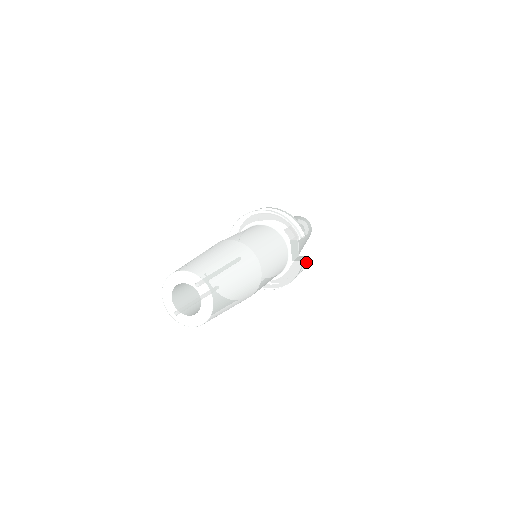
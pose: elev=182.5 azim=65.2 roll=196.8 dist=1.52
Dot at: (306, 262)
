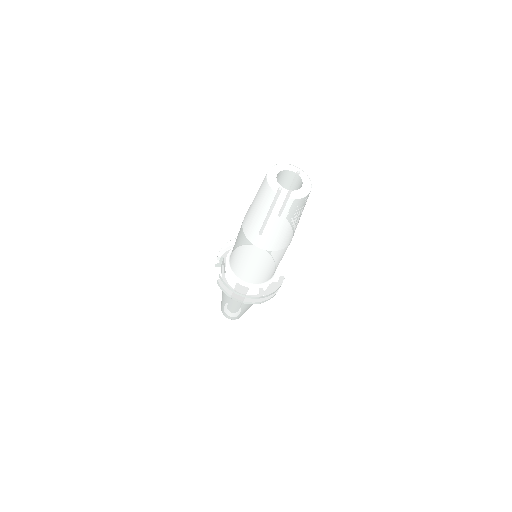
Dot at: occluded
